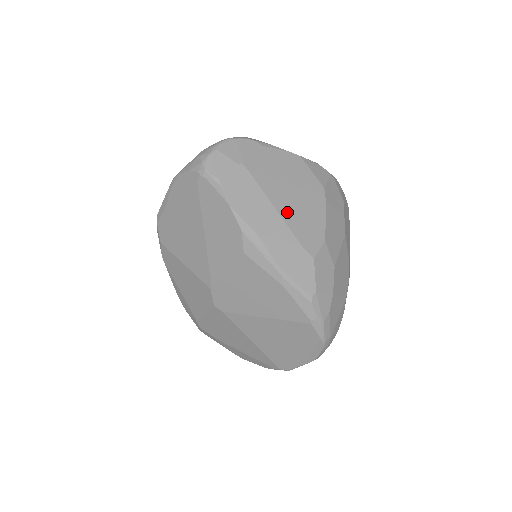
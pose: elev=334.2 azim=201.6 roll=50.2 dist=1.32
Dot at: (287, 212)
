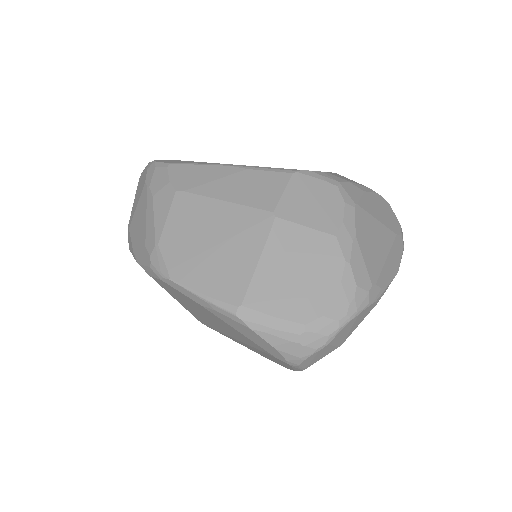
Dot at: occluded
